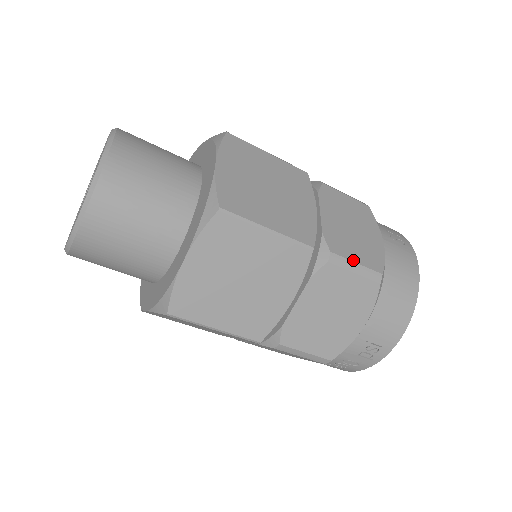
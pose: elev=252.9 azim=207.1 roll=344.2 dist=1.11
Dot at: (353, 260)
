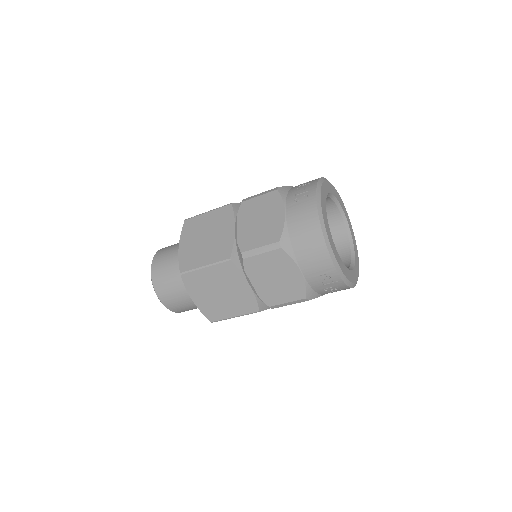
Dot at: (257, 247)
